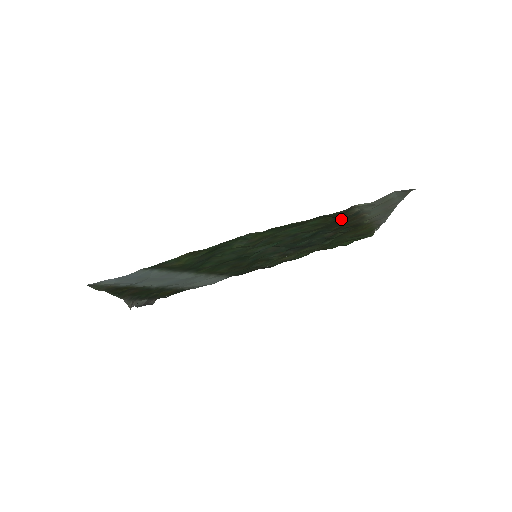
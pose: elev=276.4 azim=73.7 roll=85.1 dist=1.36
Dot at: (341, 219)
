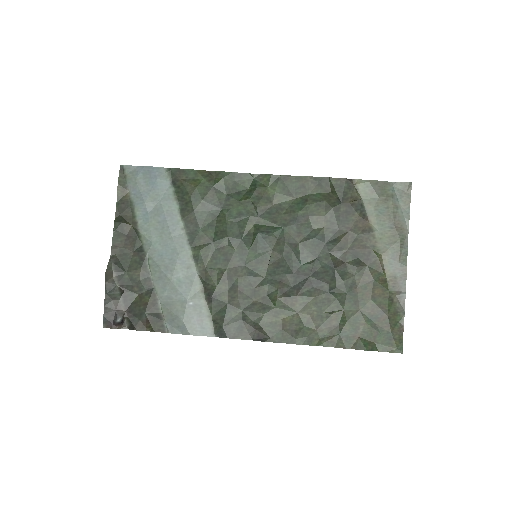
Dot at: (345, 209)
